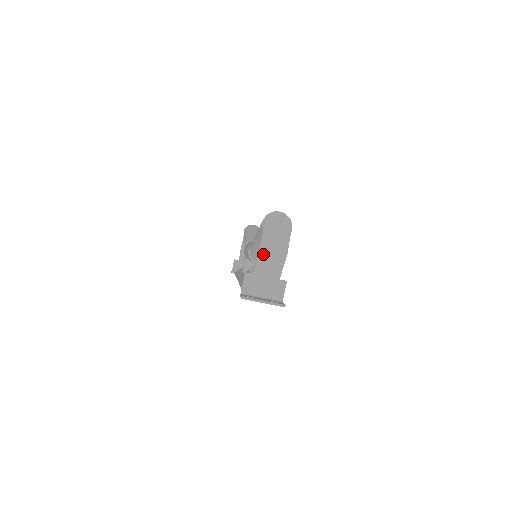
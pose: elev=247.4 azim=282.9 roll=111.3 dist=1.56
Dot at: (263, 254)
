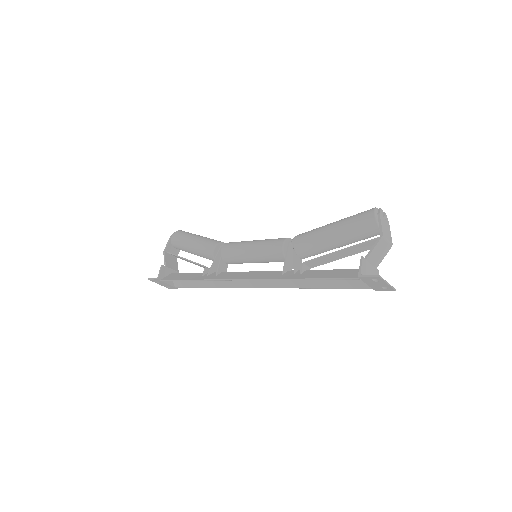
Dot at: (382, 241)
